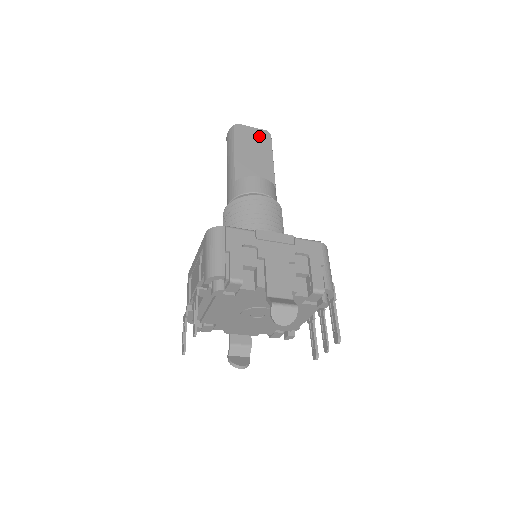
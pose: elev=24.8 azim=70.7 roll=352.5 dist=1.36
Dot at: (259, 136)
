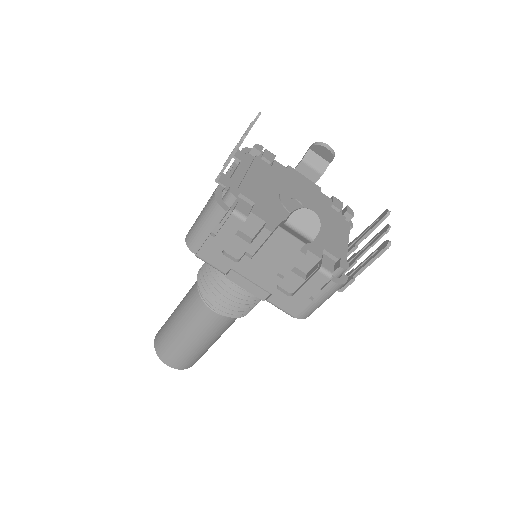
Dot at: occluded
